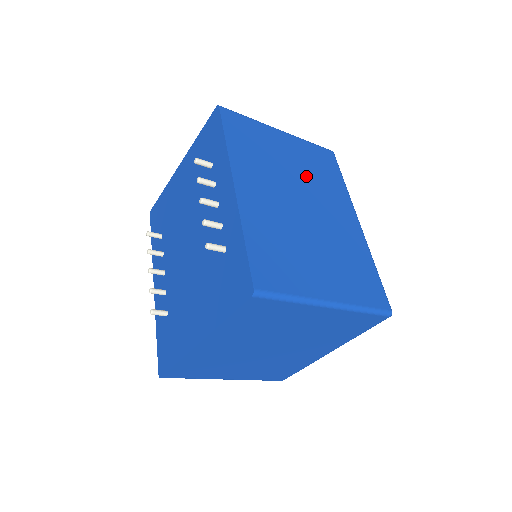
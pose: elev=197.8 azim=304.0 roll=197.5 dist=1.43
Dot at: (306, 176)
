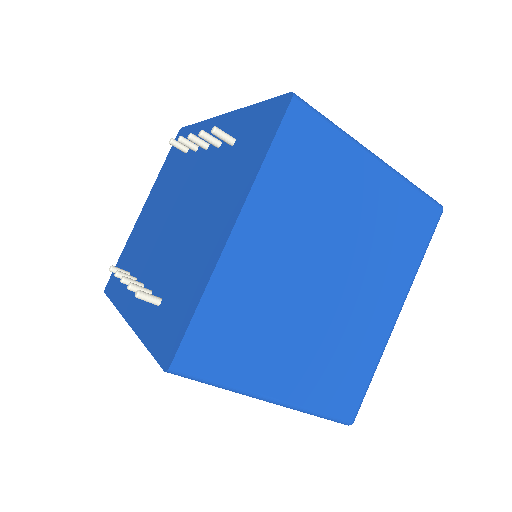
Dot at: occluded
